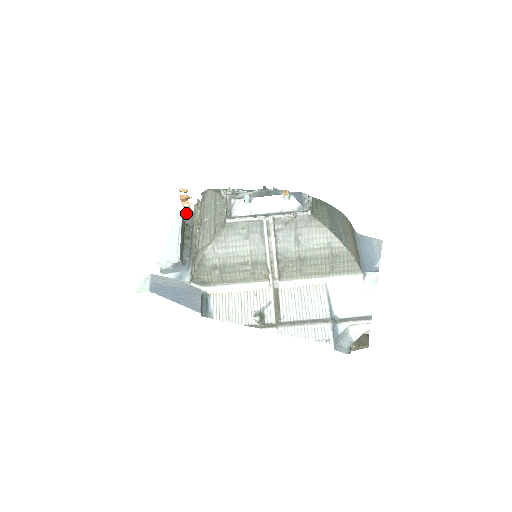
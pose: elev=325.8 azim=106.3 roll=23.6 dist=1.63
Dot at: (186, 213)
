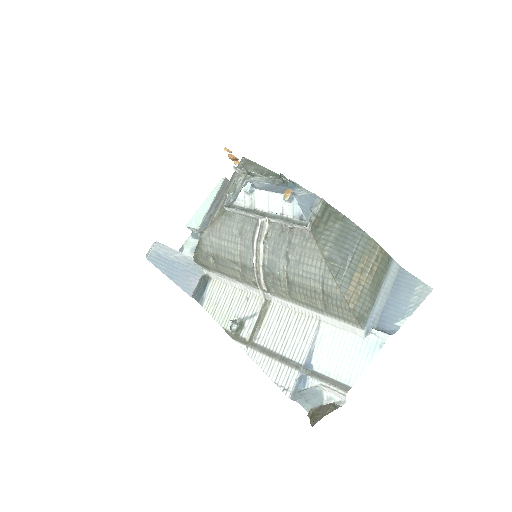
Dot at: occluded
